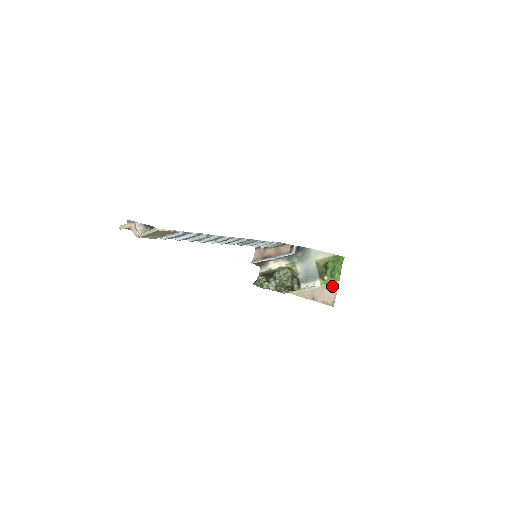
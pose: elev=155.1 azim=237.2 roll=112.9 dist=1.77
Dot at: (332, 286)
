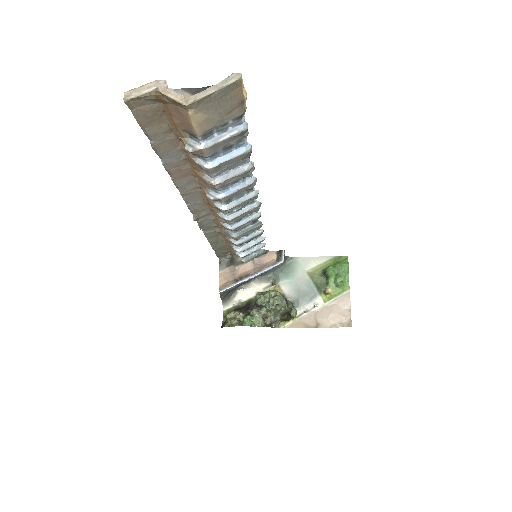
Dot at: (341, 299)
